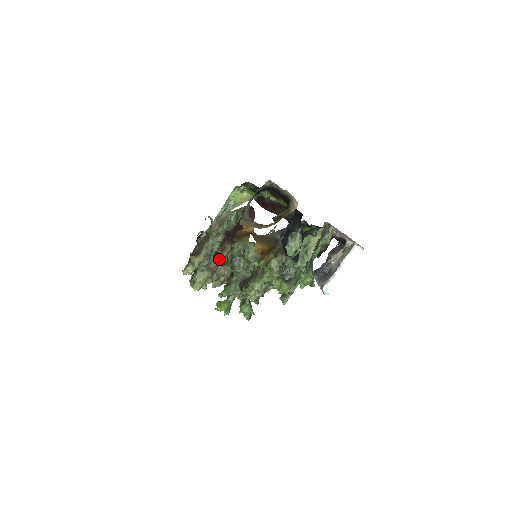
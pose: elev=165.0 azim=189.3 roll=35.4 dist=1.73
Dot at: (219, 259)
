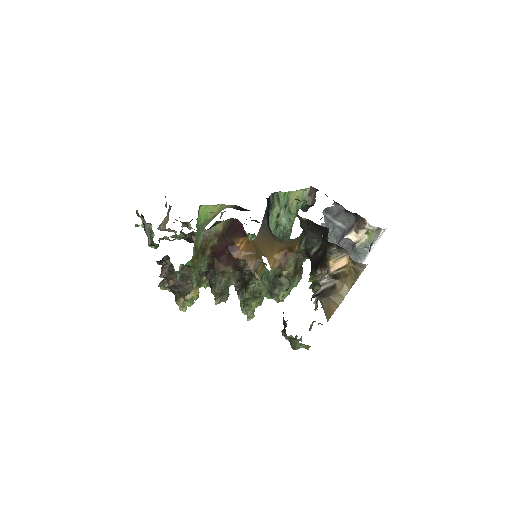
Dot at: (305, 345)
